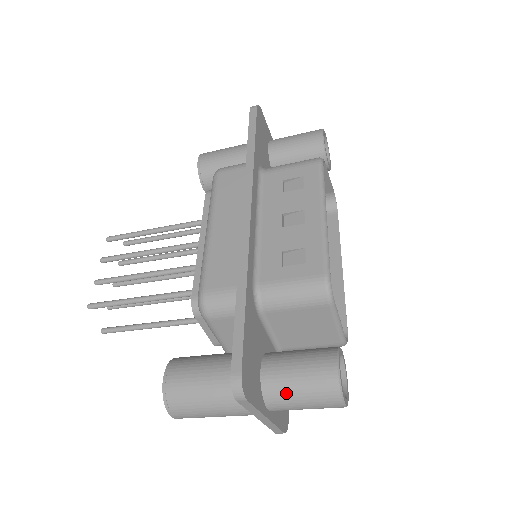
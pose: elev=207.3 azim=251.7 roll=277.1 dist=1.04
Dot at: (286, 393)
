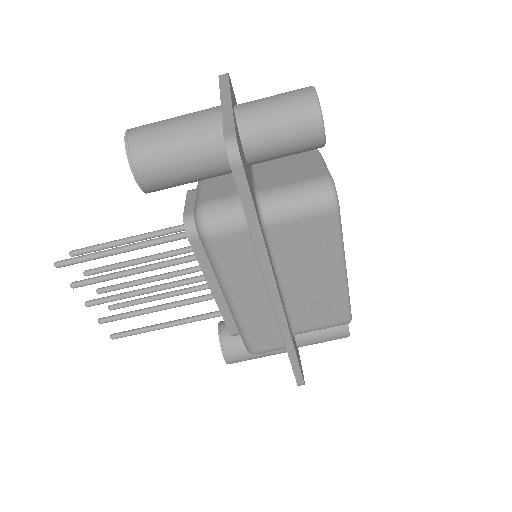
Dot at: occluded
